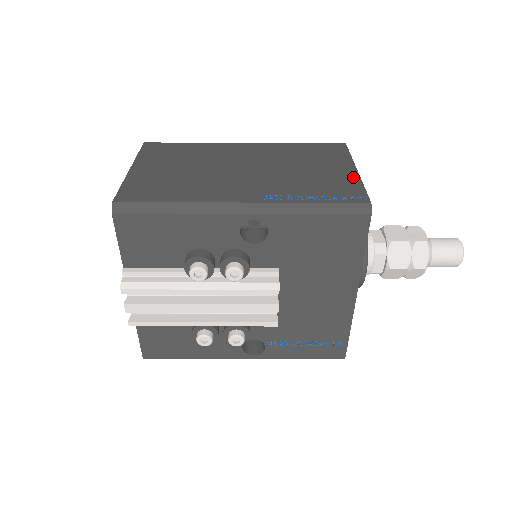
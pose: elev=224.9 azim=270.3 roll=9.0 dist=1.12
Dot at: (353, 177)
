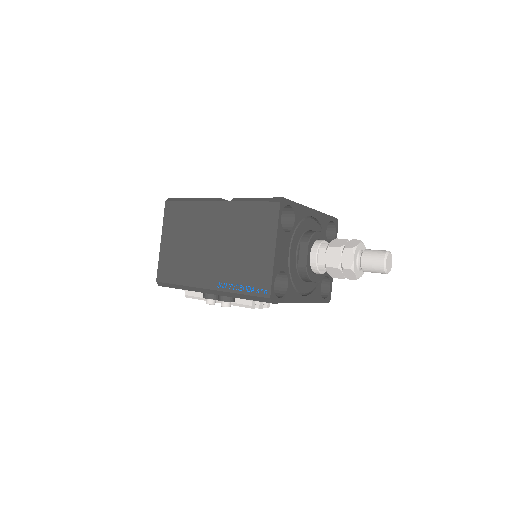
Dot at: (269, 262)
